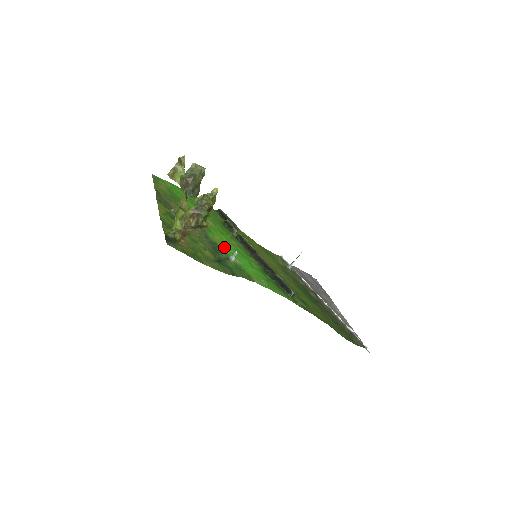
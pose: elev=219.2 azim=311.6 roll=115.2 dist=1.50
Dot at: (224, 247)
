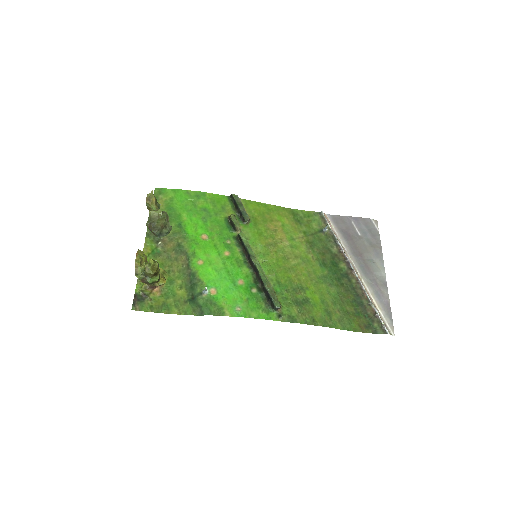
Dot at: (203, 275)
